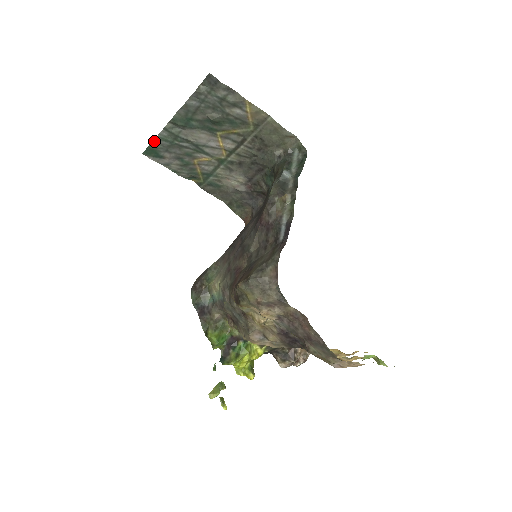
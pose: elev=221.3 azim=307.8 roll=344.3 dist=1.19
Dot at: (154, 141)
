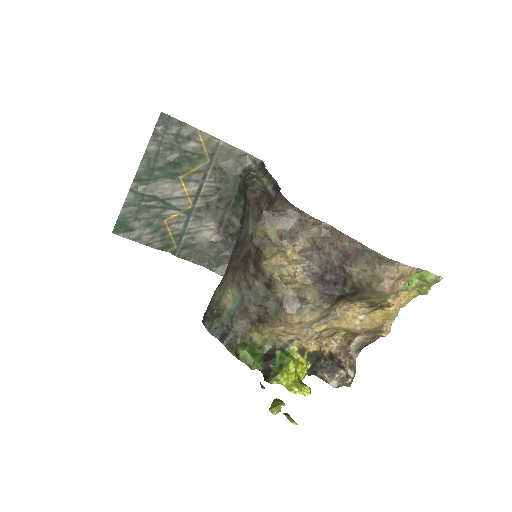
Dot at: (122, 211)
